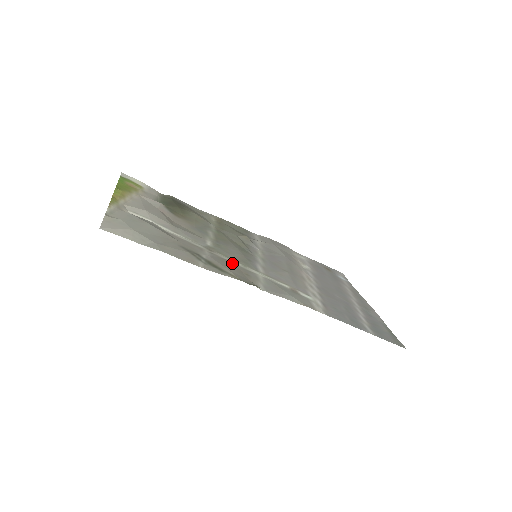
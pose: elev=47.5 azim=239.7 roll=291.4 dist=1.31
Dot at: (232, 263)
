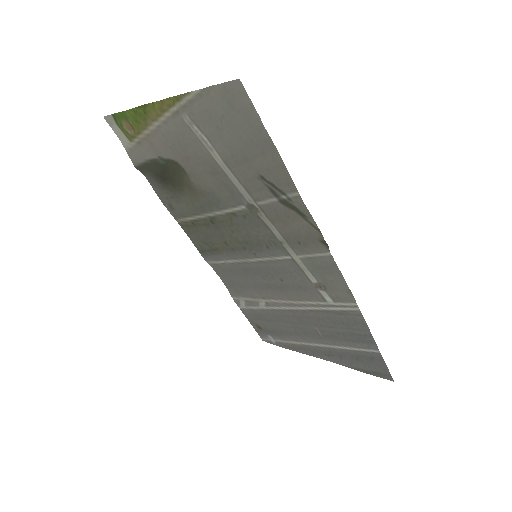
Dot at: (279, 229)
